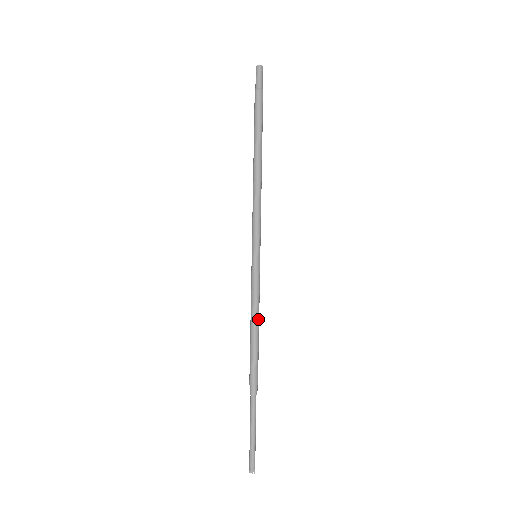
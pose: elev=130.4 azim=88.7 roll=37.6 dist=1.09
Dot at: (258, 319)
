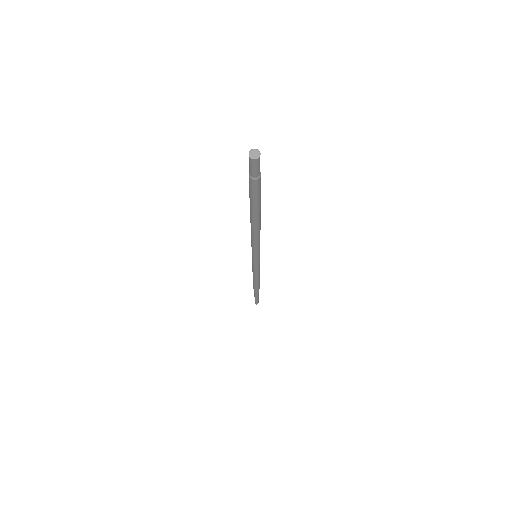
Dot at: (259, 276)
